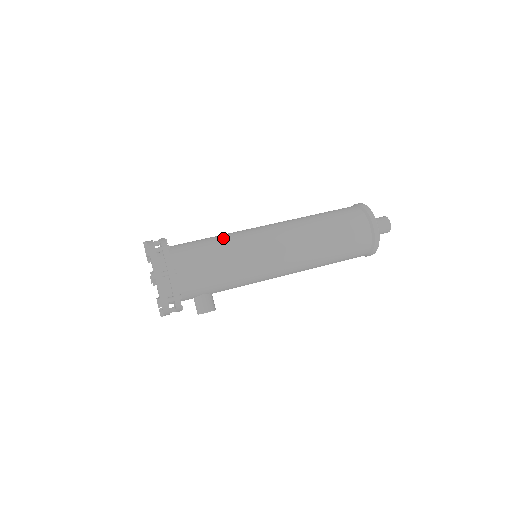
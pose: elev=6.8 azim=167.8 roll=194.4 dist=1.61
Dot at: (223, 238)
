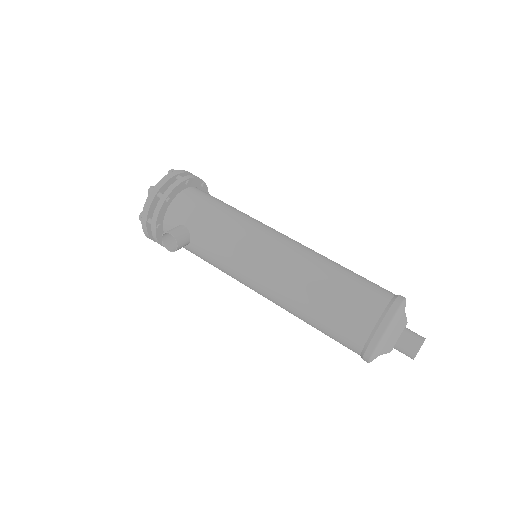
Dot at: occluded
